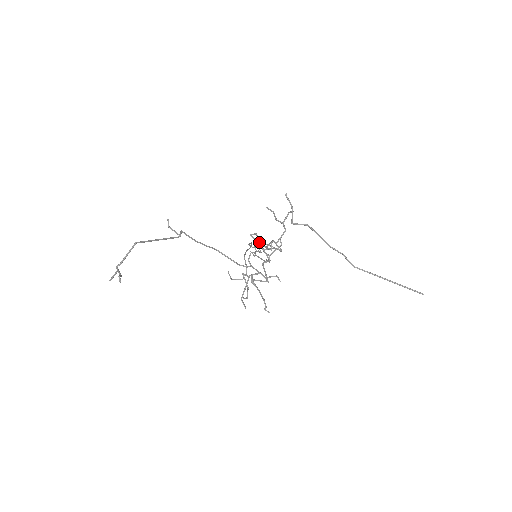
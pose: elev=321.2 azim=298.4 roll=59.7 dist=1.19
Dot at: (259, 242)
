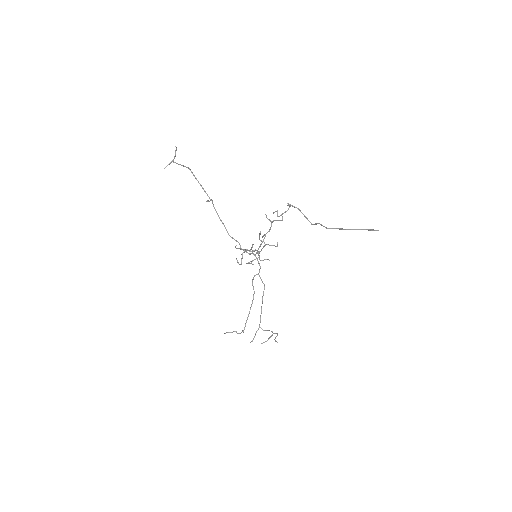
Dot at: occluded
